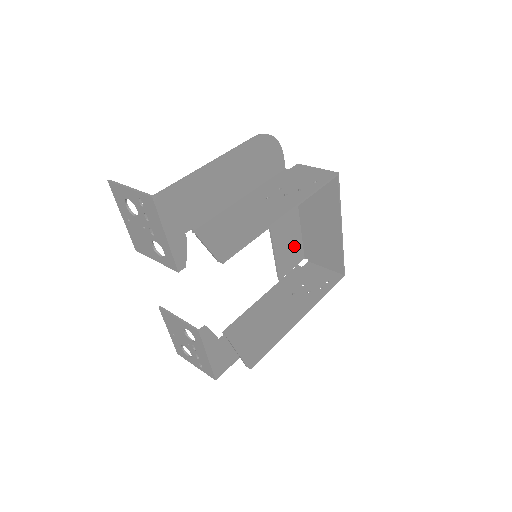
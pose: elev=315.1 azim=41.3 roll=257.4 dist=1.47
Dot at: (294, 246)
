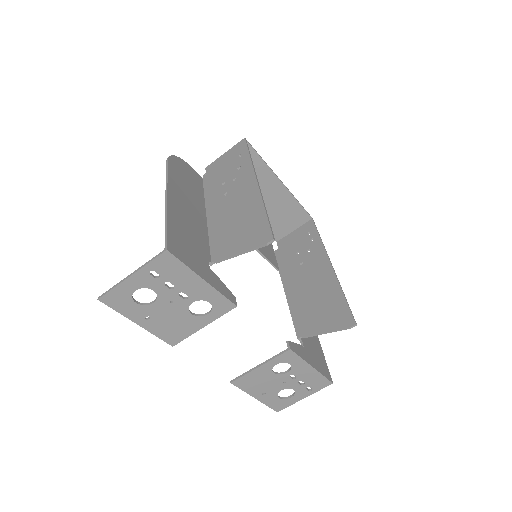
Dot at: occluded
